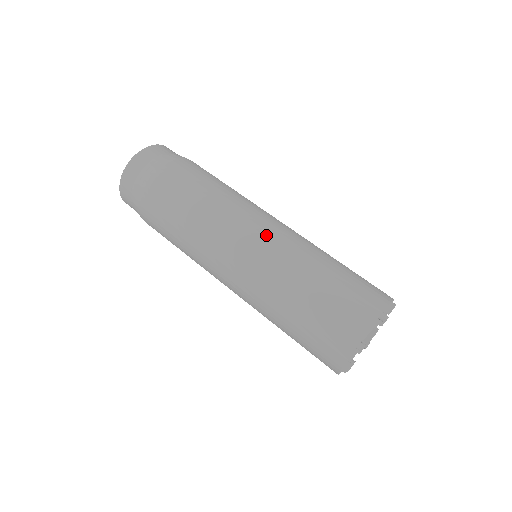
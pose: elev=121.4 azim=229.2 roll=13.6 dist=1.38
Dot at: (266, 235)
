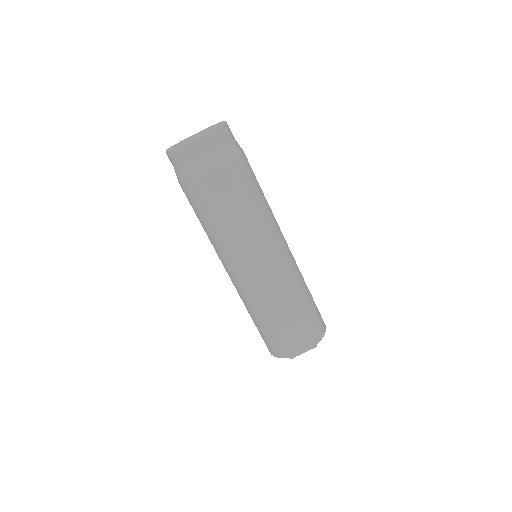
Dot at: (273, 268)
